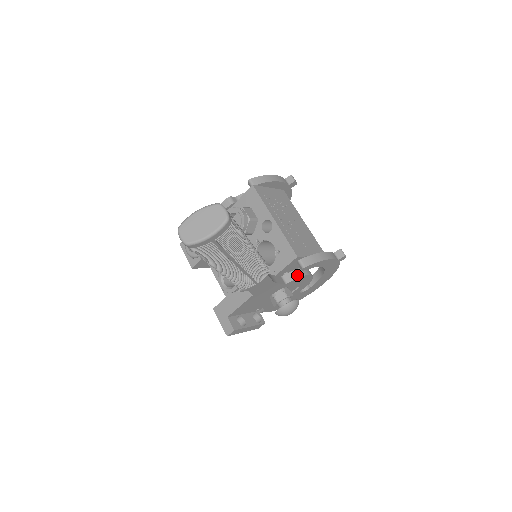
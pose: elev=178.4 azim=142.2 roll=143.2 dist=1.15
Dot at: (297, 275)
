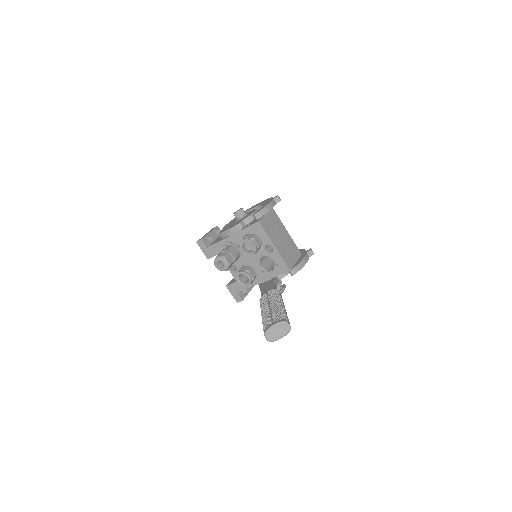
Dot at: (286, 274)
